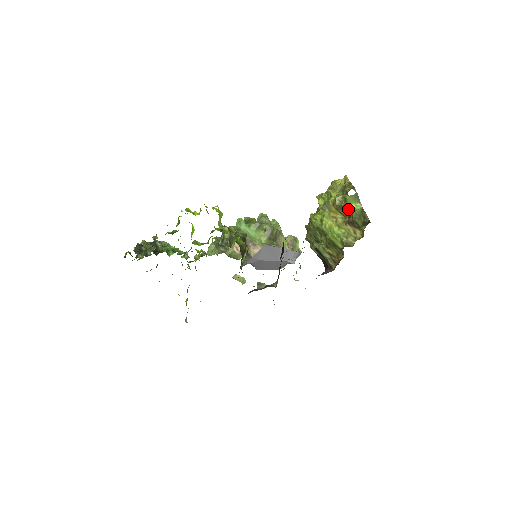
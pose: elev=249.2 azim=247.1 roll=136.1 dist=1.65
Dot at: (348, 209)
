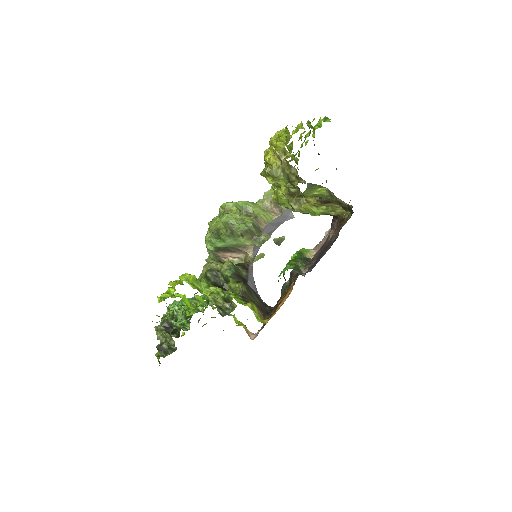
Dot at: occluded
